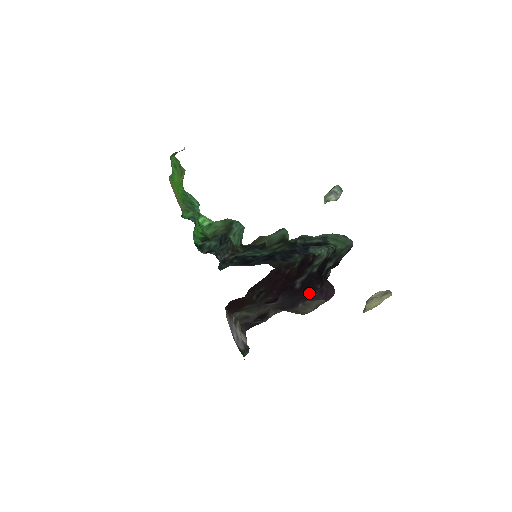
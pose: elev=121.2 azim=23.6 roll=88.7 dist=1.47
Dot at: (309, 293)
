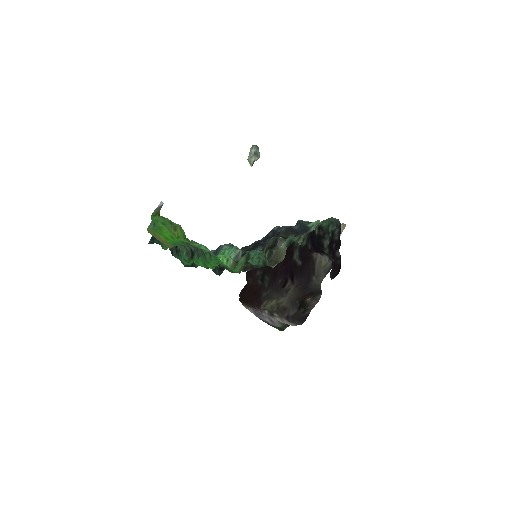
Dot at: (335, 276)
